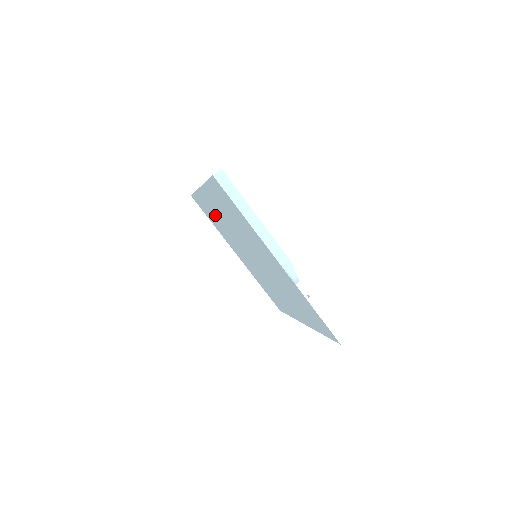
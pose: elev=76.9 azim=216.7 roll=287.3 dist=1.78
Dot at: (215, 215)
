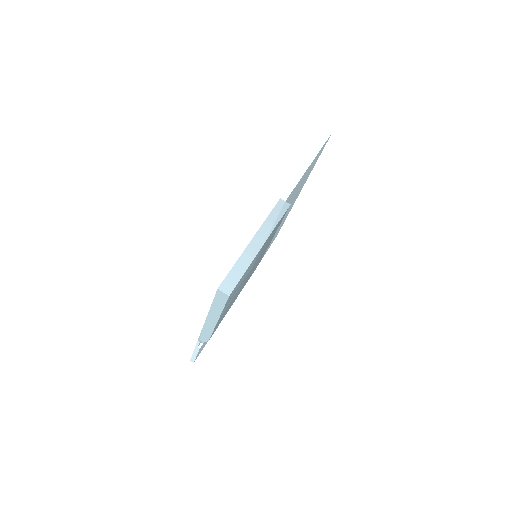
Dot at: occluded
